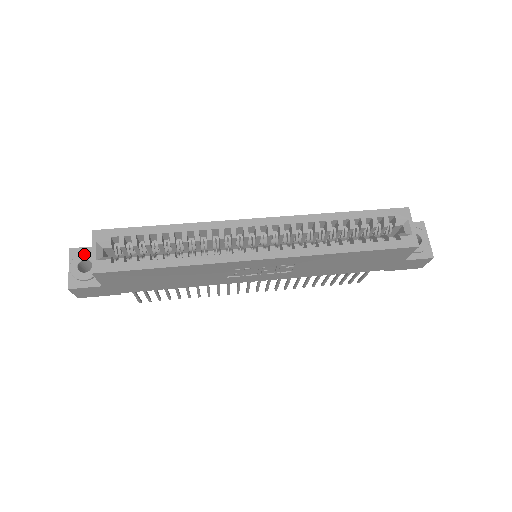
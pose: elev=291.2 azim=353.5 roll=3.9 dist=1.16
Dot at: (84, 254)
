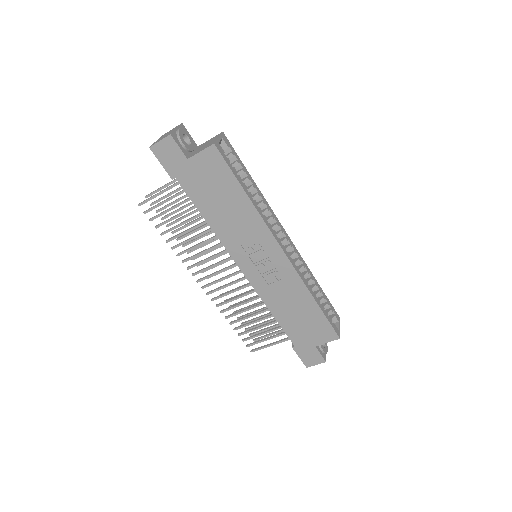
Dot at: occluded
